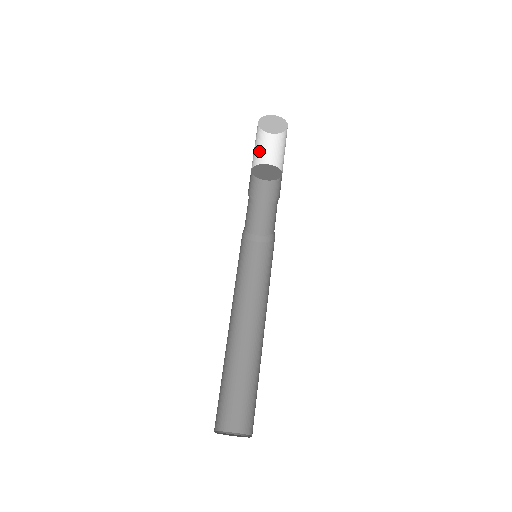
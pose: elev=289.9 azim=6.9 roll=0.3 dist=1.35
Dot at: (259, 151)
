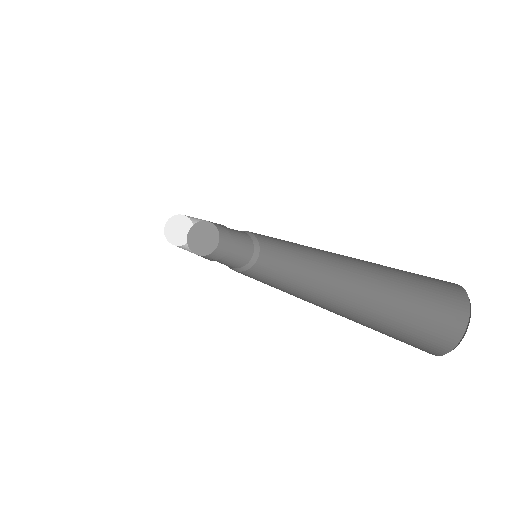
Dot at: occluded
